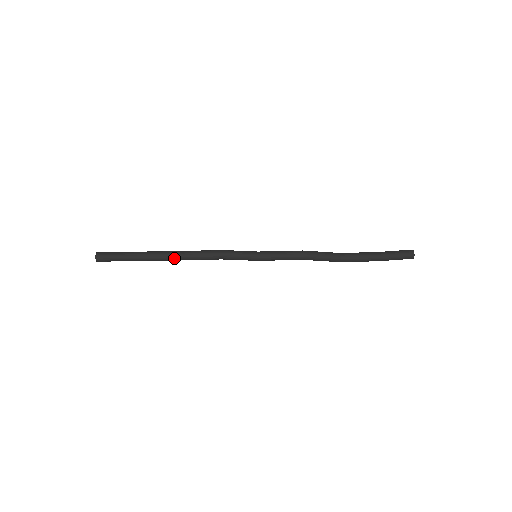
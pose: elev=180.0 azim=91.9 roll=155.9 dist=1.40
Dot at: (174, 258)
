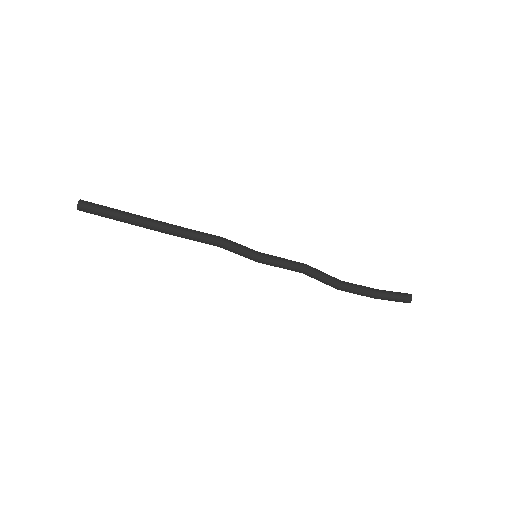
Dot at: (169, 228)
